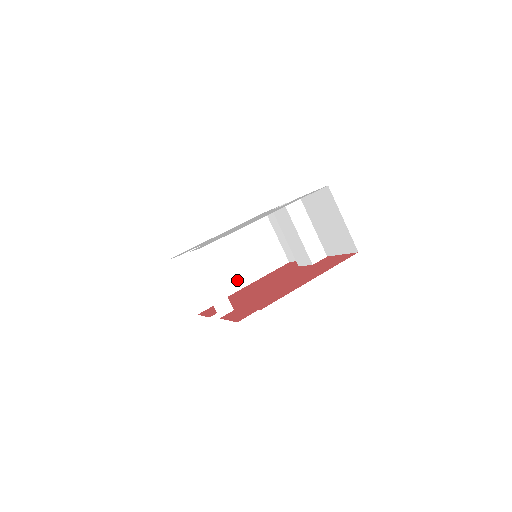
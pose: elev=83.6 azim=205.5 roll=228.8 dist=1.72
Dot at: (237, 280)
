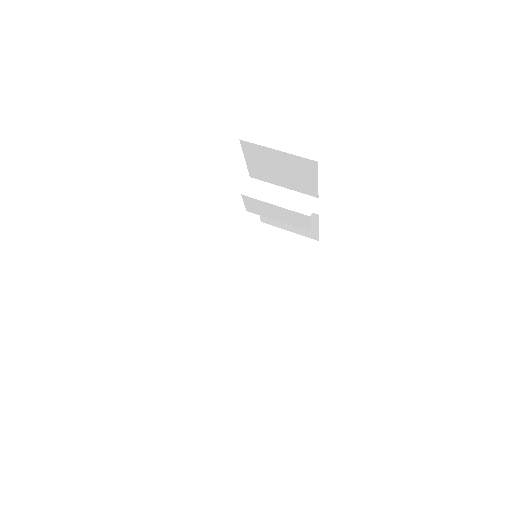
Dot at: (283, 296)
